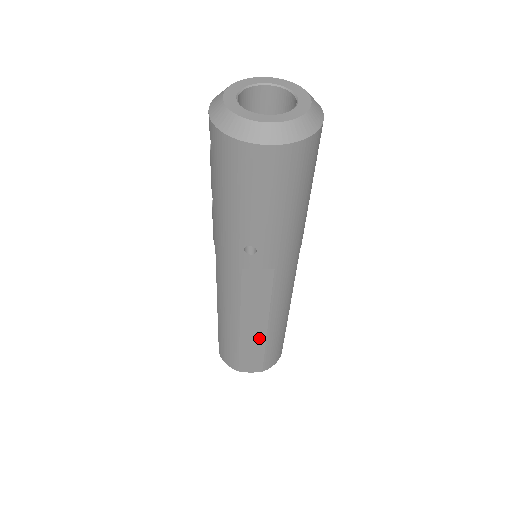
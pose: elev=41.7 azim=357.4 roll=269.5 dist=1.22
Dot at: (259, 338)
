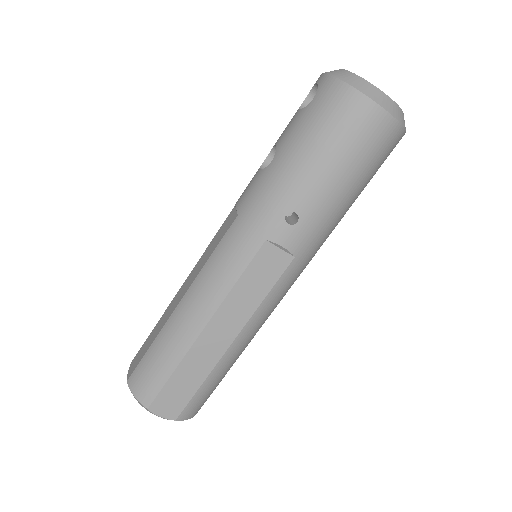
Dot at: (212, 357)
